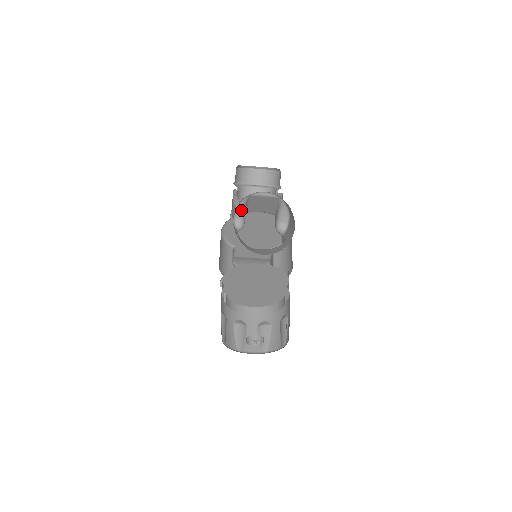
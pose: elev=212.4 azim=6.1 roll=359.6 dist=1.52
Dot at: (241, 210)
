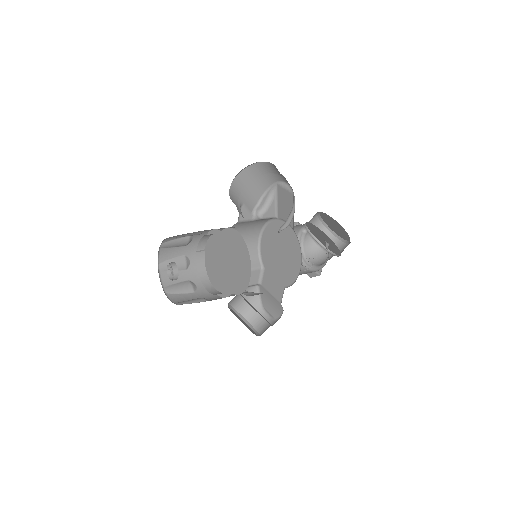
Dot at: (267, 198)
